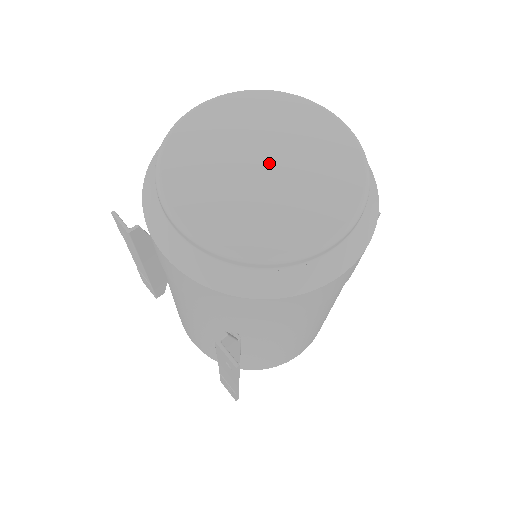
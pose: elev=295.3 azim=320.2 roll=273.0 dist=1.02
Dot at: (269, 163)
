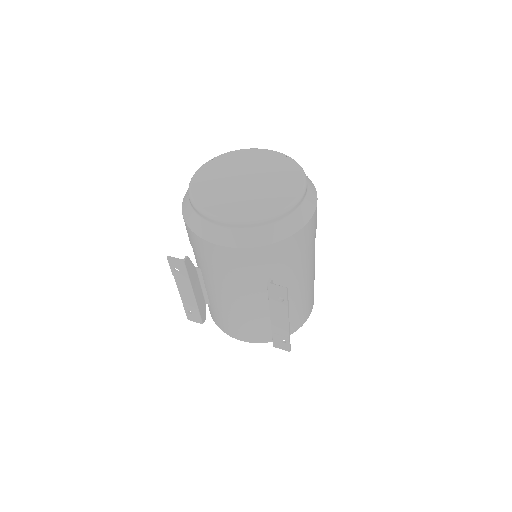
Dot at: (249, 179)
